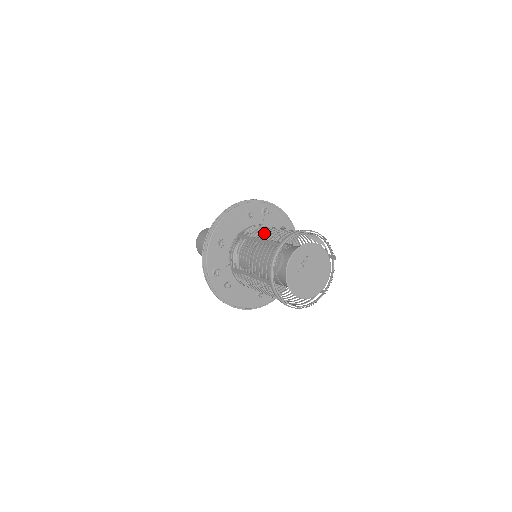
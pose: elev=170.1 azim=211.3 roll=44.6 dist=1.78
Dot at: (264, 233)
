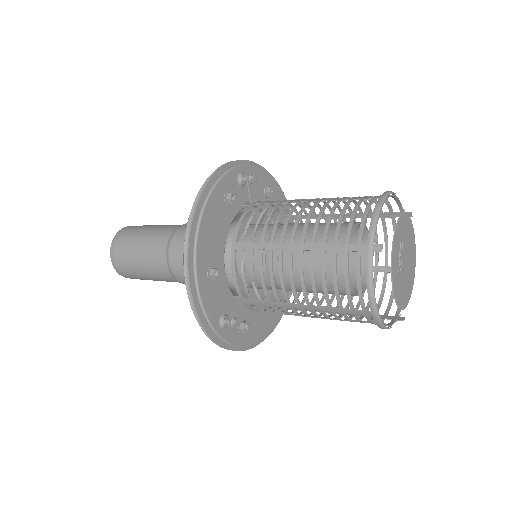
Dot at: (295, 229)
